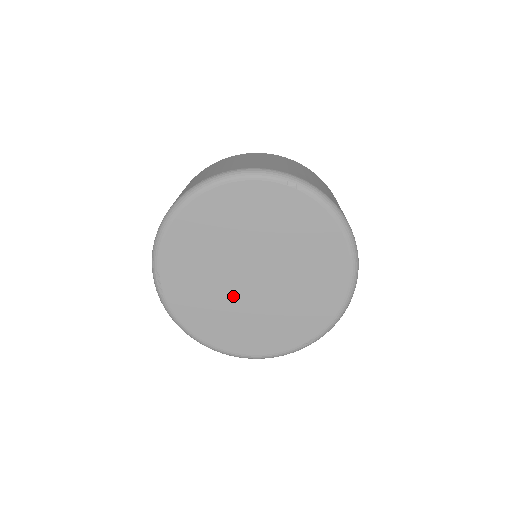
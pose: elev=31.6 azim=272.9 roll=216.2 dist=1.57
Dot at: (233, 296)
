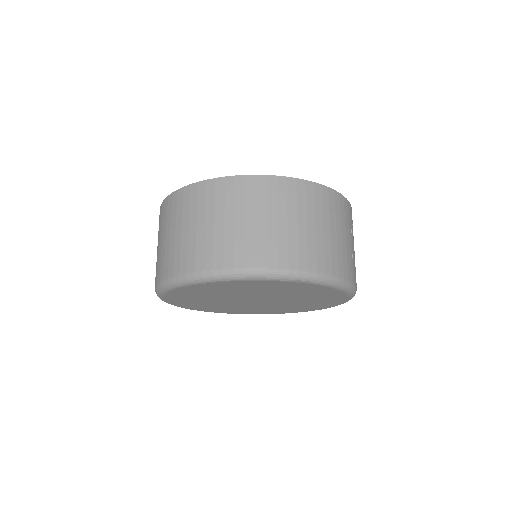
Dot at: (235, 304)
